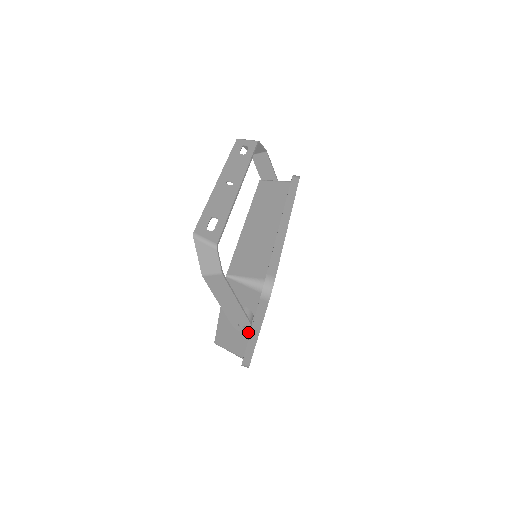
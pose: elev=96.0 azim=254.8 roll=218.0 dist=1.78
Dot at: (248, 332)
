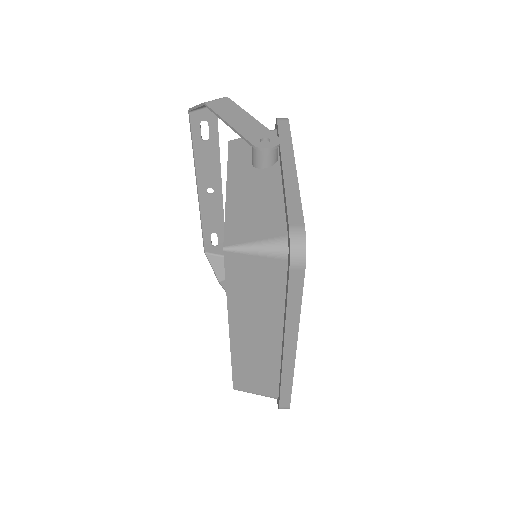
Dot at: (278, 183)
